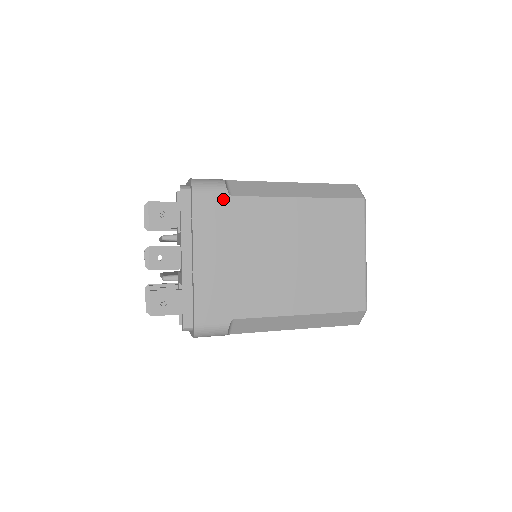
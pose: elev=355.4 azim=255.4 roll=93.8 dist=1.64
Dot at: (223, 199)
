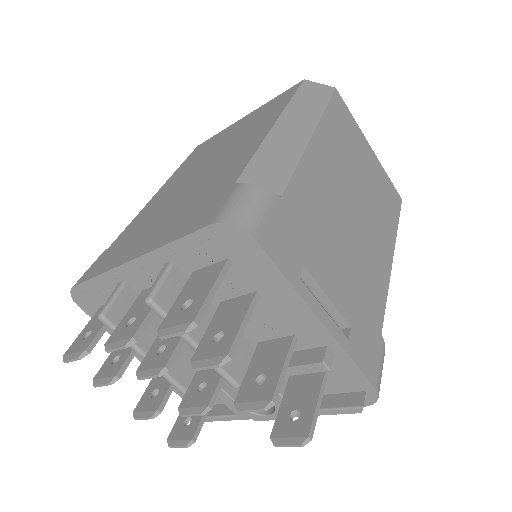
Dot at: occluded
